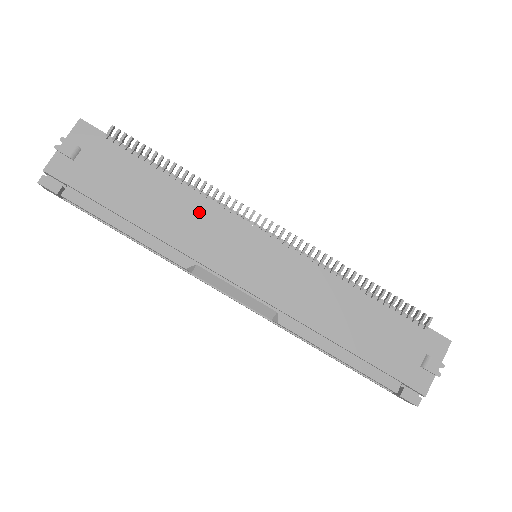
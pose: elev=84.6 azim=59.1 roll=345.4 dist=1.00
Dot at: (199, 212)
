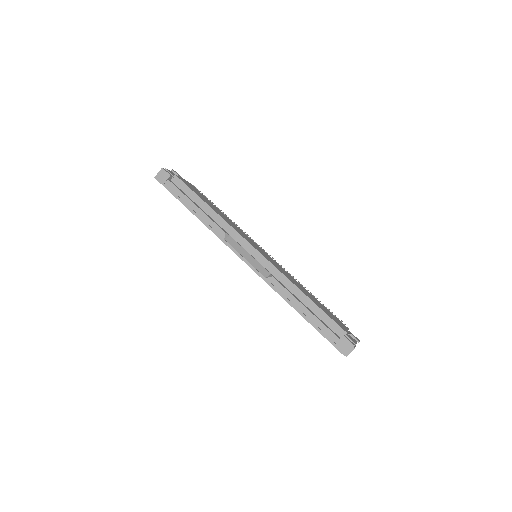
Dot at: (233, 224)
